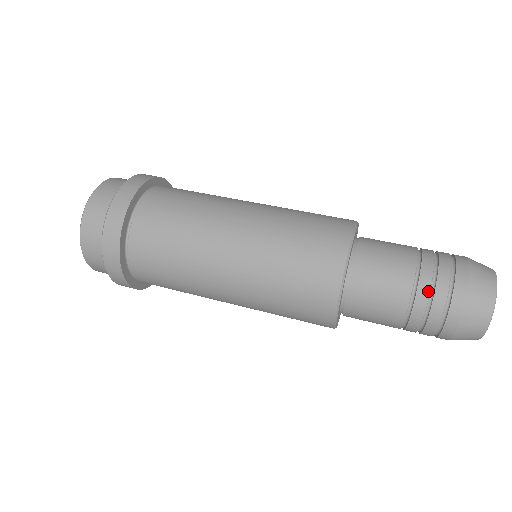
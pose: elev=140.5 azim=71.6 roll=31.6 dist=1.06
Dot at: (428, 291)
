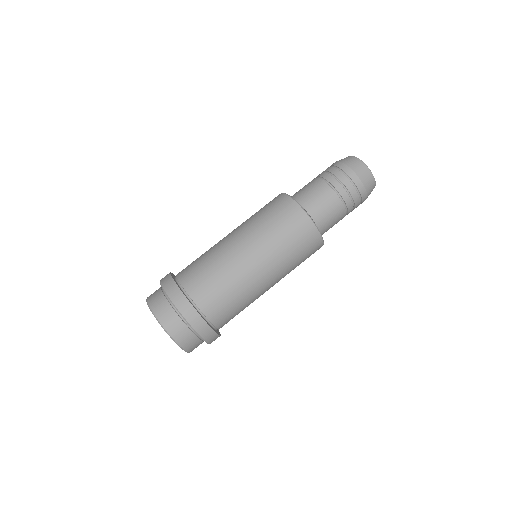
Dot at: occluded
